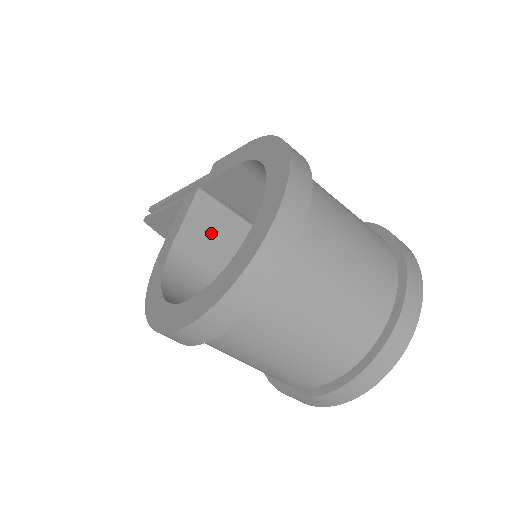
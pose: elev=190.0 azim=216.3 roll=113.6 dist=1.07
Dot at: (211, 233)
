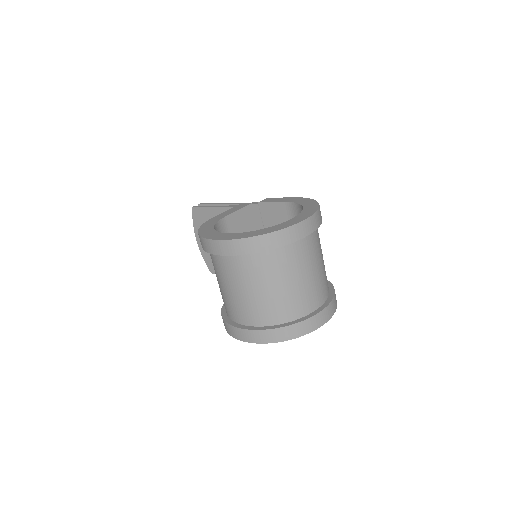
Dot at: (243, 228)
